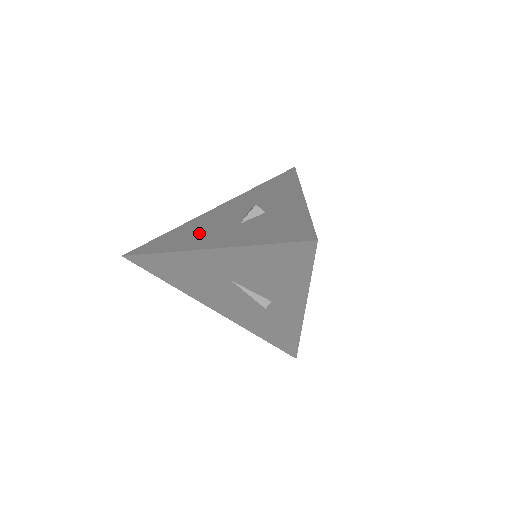
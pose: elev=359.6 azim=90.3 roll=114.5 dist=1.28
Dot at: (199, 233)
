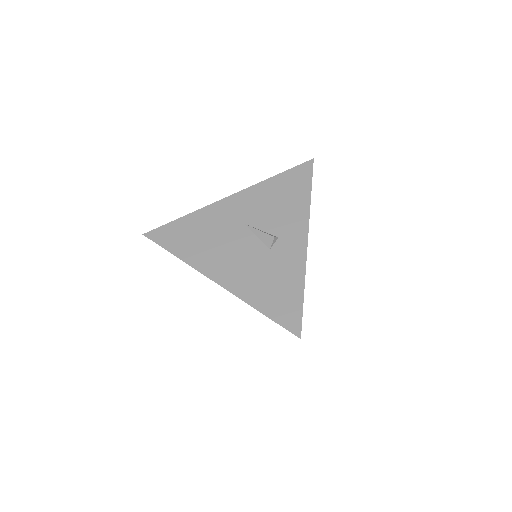
Dot at: occluded
